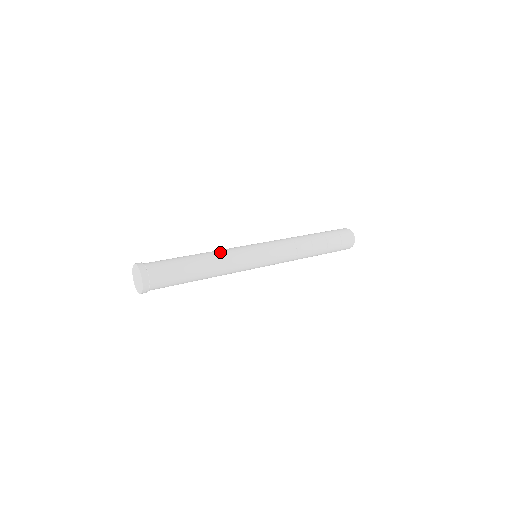
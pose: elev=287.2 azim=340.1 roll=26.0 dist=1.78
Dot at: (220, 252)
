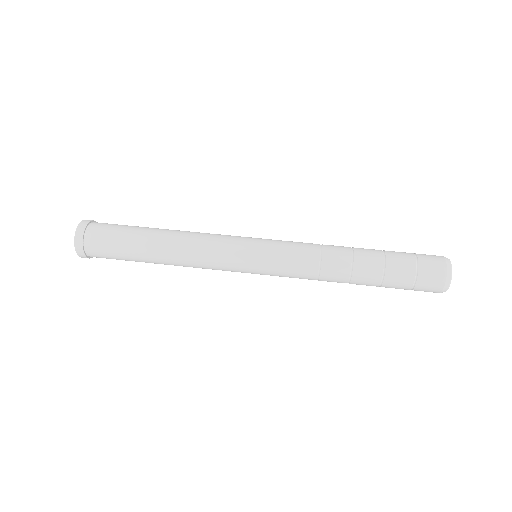
Dot at: (196, 232)
